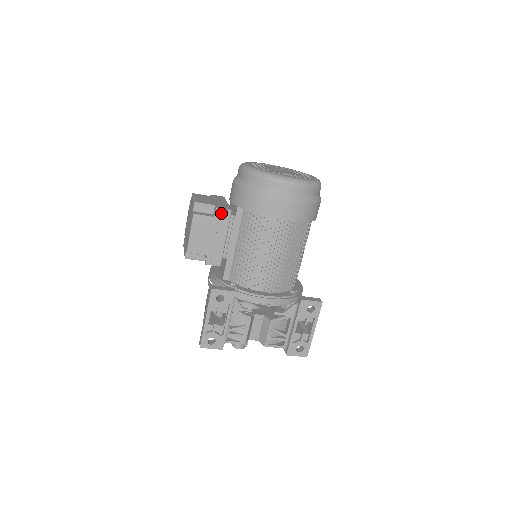
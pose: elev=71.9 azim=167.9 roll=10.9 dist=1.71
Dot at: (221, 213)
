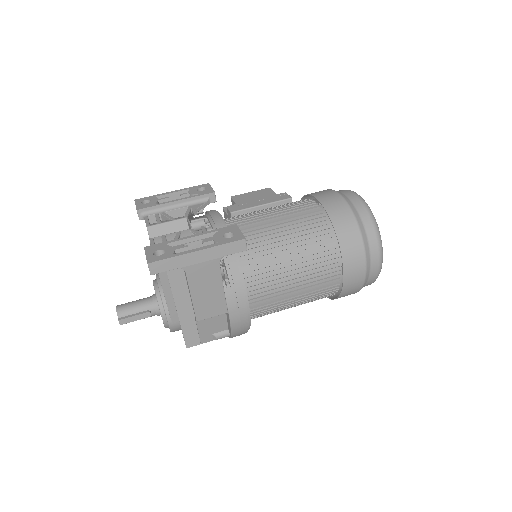
Dot at: (284, 195)
